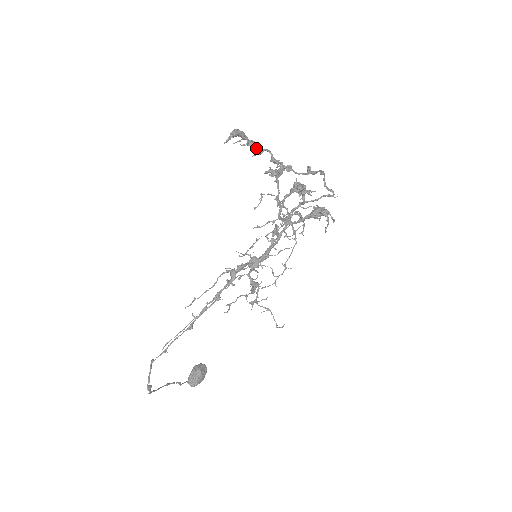
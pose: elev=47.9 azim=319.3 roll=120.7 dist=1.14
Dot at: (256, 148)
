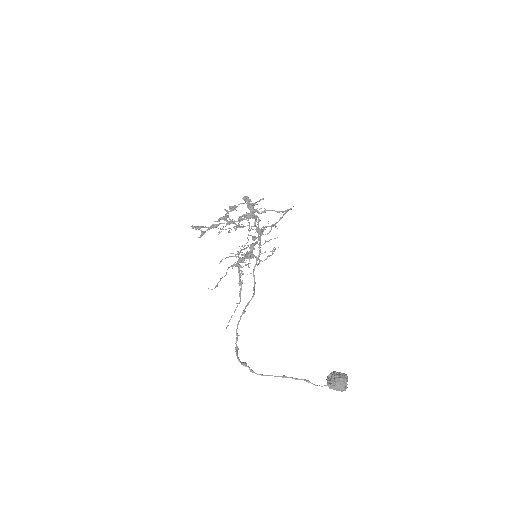
Dot at: (213, 226)
